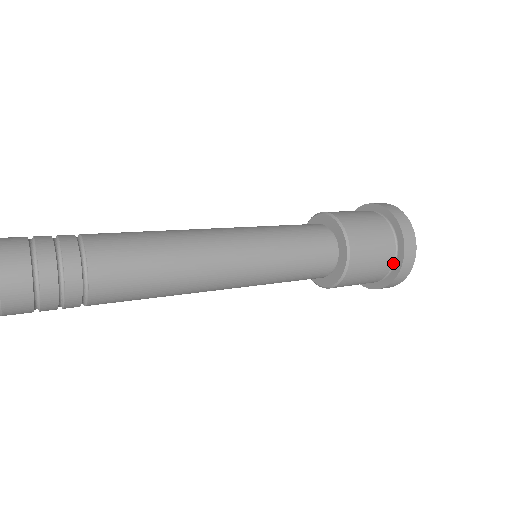
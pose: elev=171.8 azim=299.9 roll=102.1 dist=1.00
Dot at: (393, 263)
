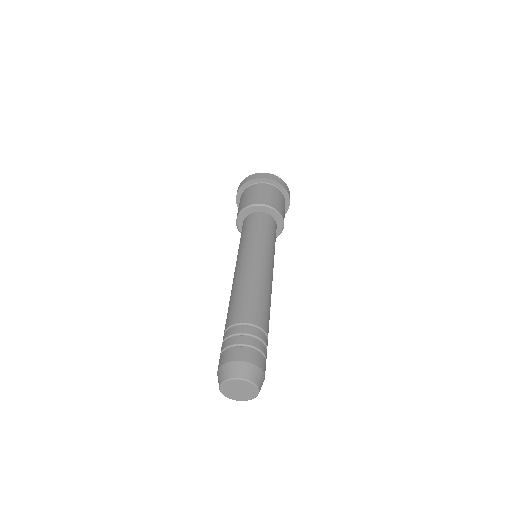
Dot at: occluded
